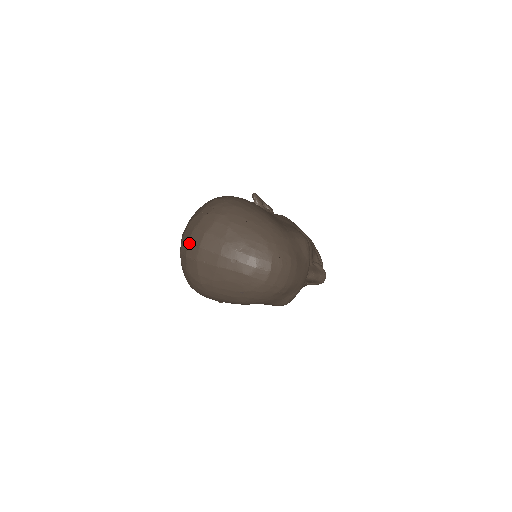
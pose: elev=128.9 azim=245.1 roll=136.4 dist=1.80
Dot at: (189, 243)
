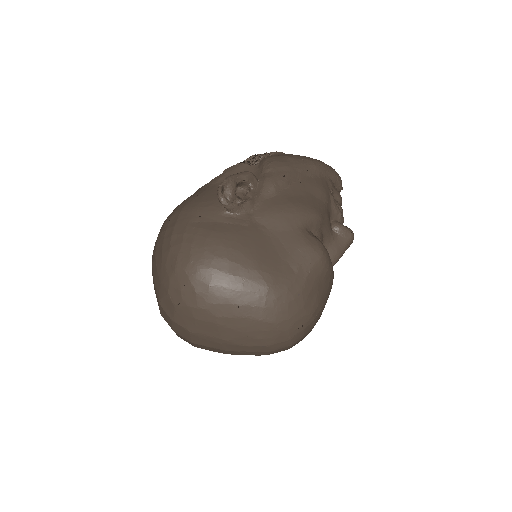
Dot at: occluded
